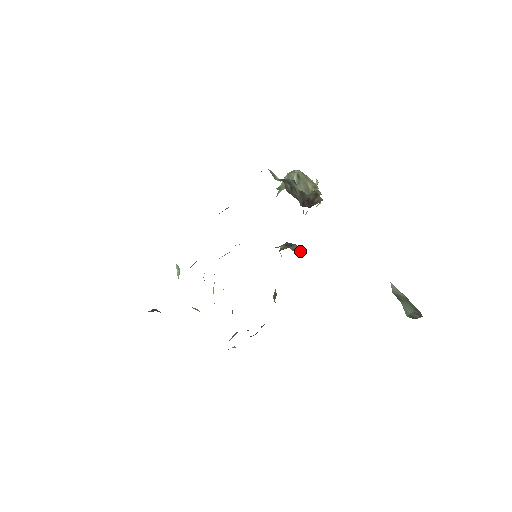
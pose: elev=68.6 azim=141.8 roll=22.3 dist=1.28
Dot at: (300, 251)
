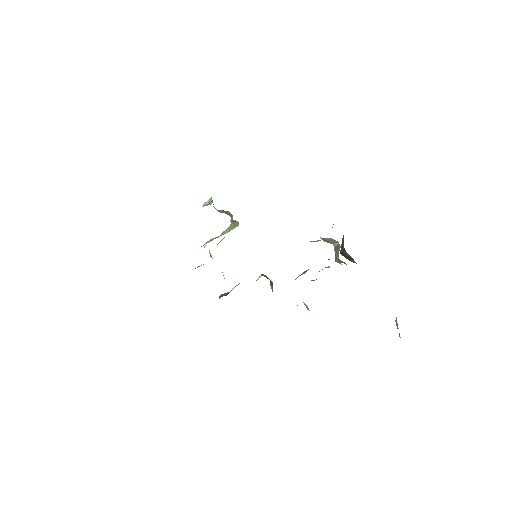
Dot at: (272, 289)
